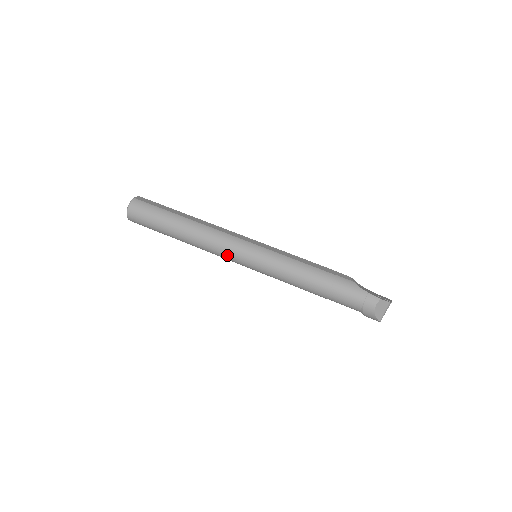
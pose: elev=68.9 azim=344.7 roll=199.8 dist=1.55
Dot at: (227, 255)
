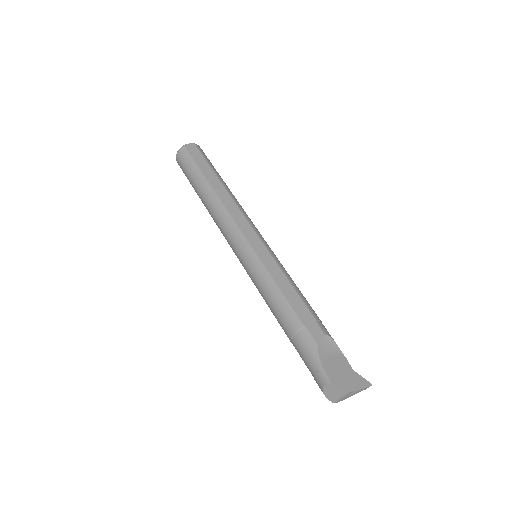
Dot at: (228, 243)
